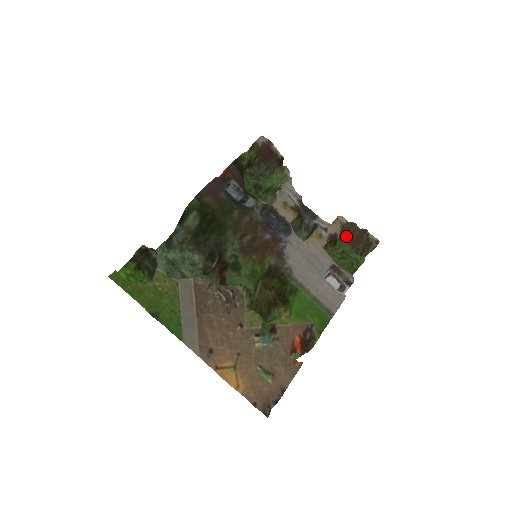
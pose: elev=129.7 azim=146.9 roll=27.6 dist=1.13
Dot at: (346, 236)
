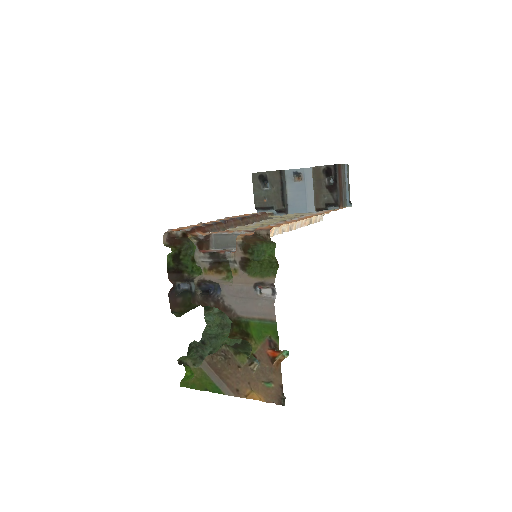
Dot at: (254, 242)
